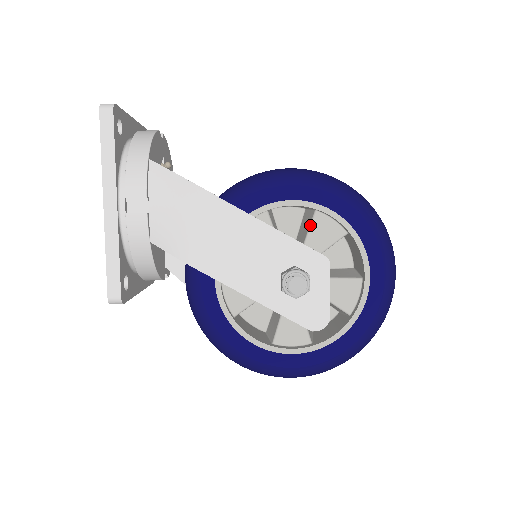
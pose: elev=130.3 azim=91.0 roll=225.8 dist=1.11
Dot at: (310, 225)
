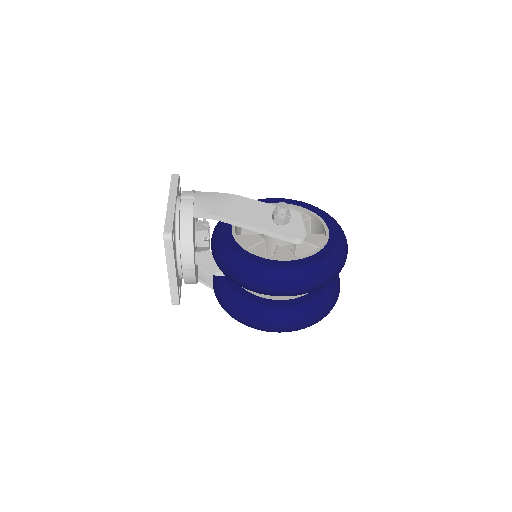
Dot at: occluded
